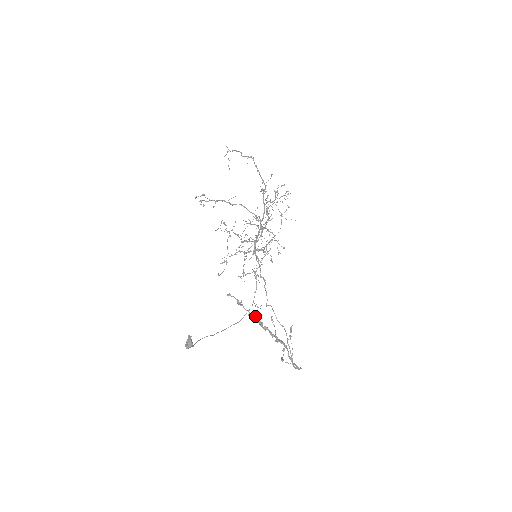
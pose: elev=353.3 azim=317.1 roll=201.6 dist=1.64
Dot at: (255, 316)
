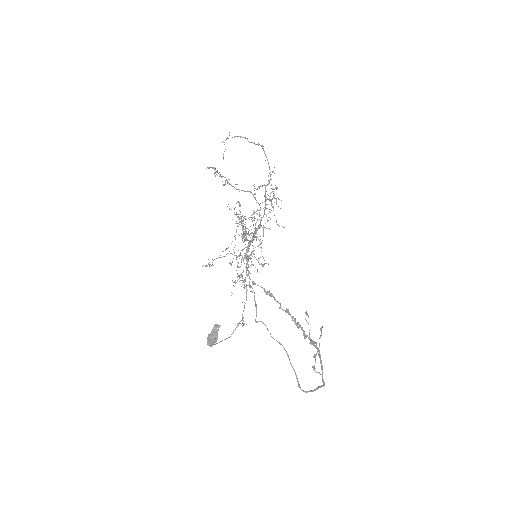
Dot at: (288, 309)
